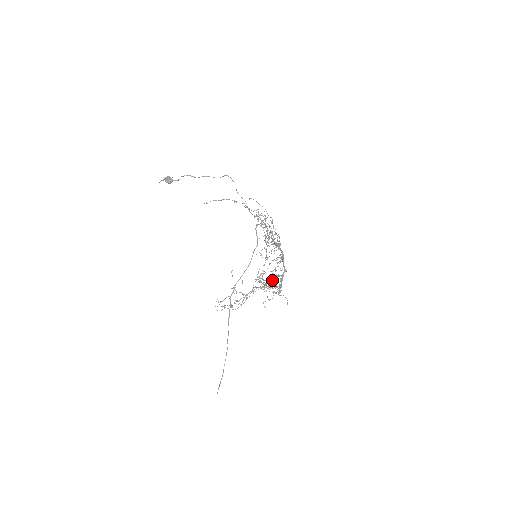
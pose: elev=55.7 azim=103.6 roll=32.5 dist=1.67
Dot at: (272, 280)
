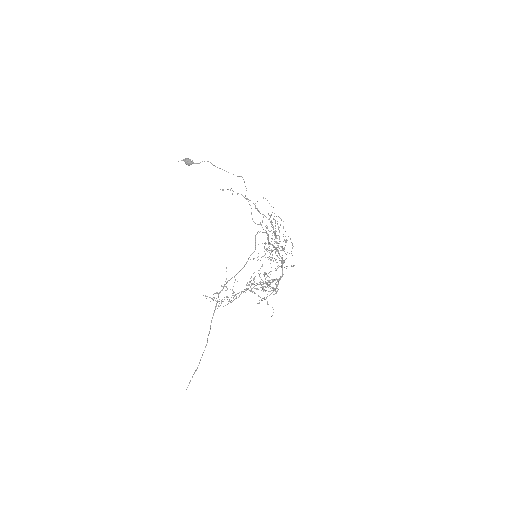
Dot at: (266, 284)
